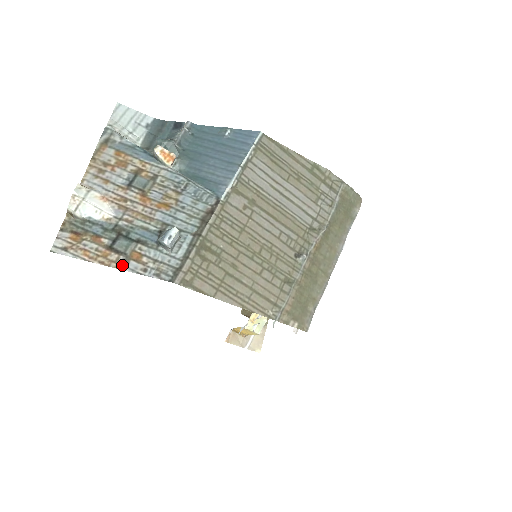
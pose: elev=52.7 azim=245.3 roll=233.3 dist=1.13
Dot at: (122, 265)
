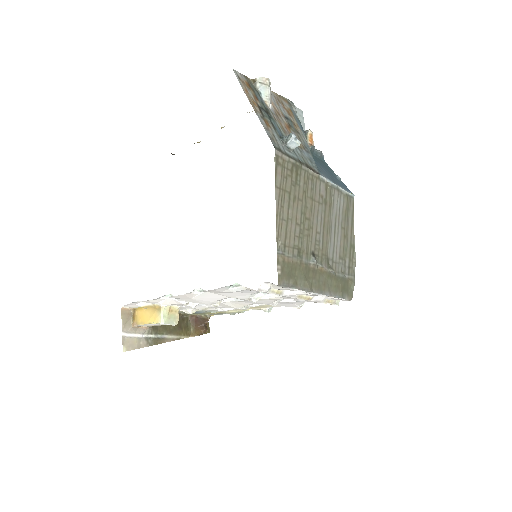
Dot at: (258, 114)
